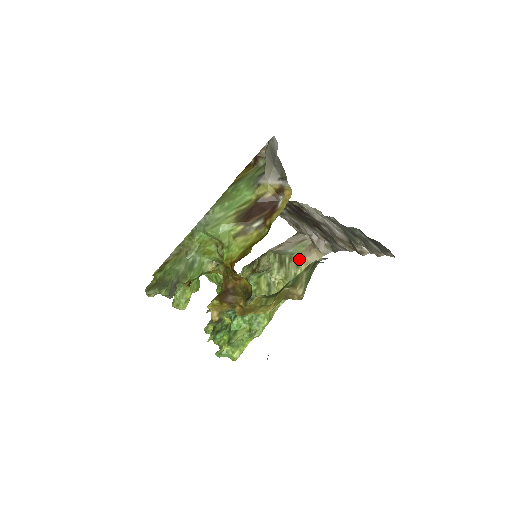
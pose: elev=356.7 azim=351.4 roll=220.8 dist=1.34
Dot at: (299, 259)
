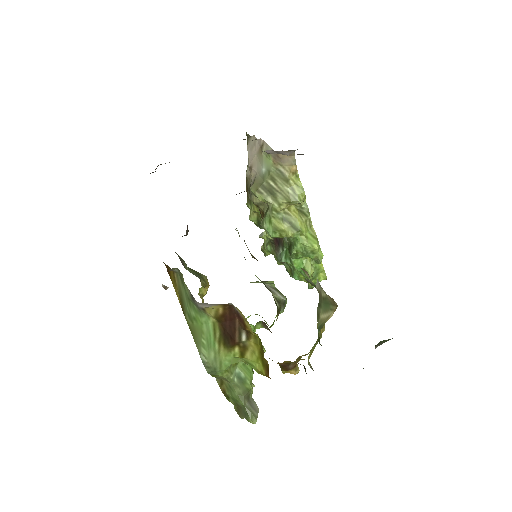
Dot at: (279, 172)
